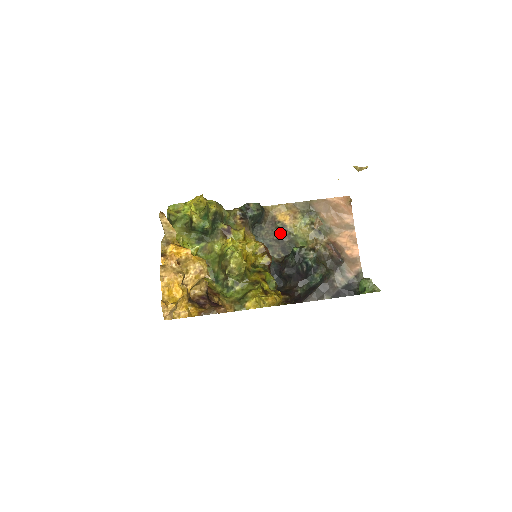
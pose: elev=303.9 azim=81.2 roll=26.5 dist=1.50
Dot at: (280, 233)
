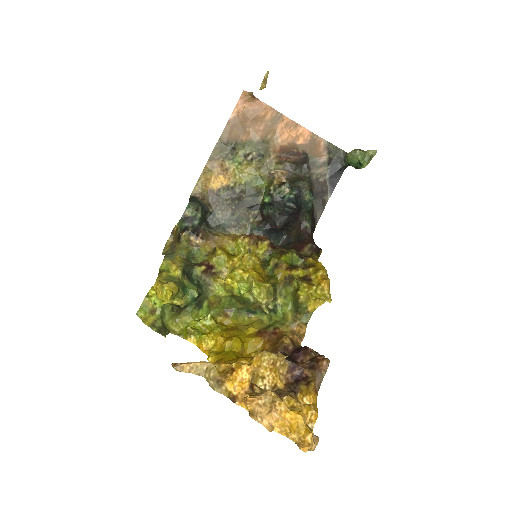
Dot at: (232, 198)
